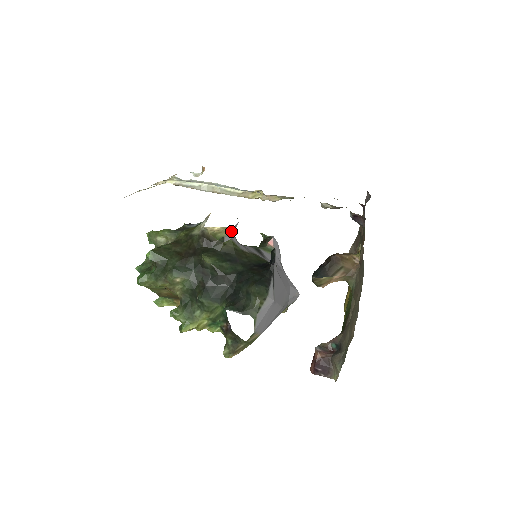
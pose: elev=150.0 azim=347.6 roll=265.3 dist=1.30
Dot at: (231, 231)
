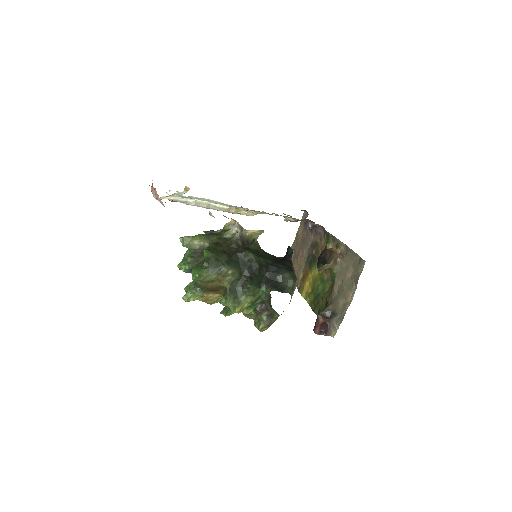
Dot at: (259, 234)
